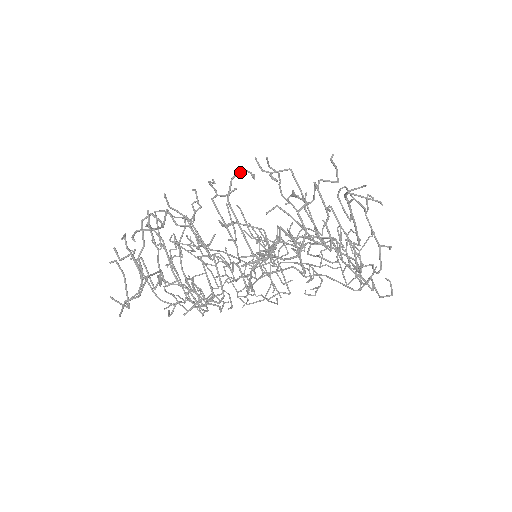
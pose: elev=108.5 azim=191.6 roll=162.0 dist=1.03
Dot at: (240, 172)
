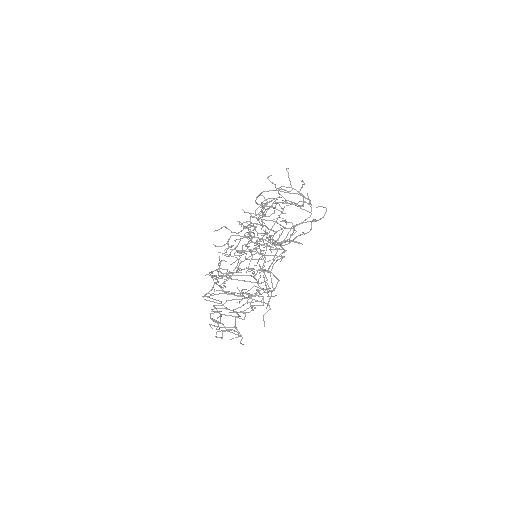
Dot at: (219, 266)
